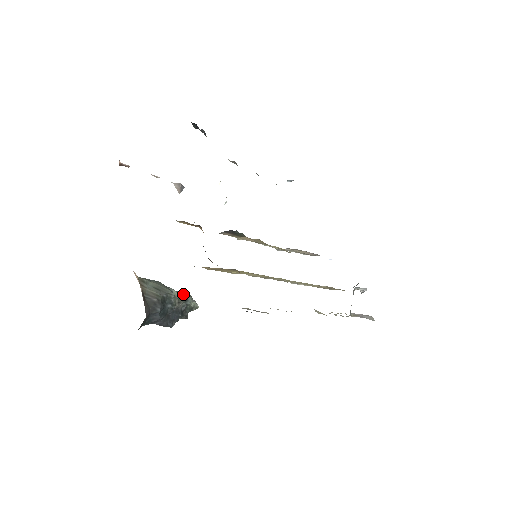
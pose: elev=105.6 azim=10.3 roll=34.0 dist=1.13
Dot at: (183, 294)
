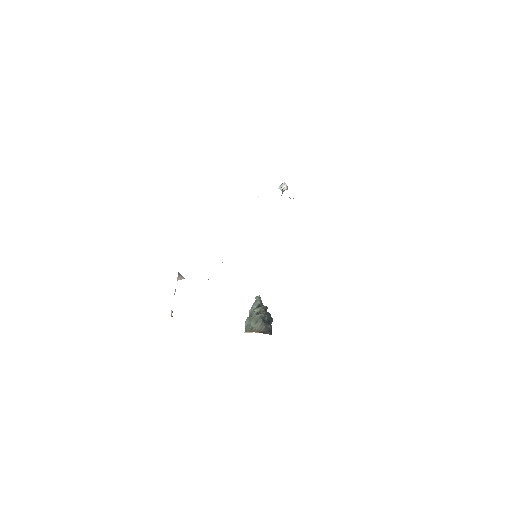
Dot at: (255, 305)
